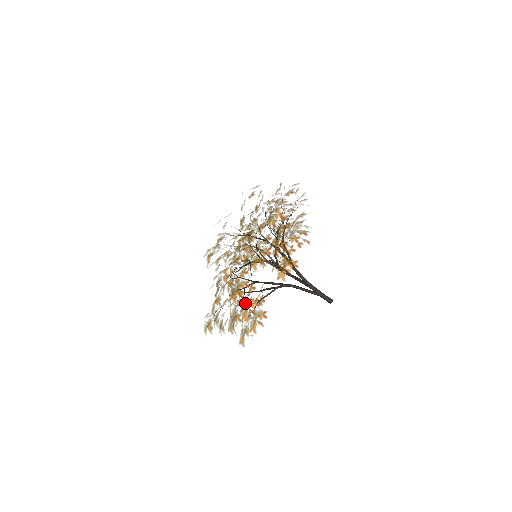
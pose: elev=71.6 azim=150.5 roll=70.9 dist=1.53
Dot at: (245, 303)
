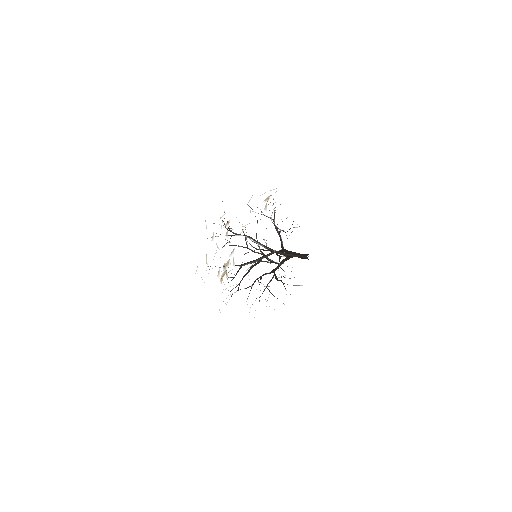
Dot at: (225, 213)
